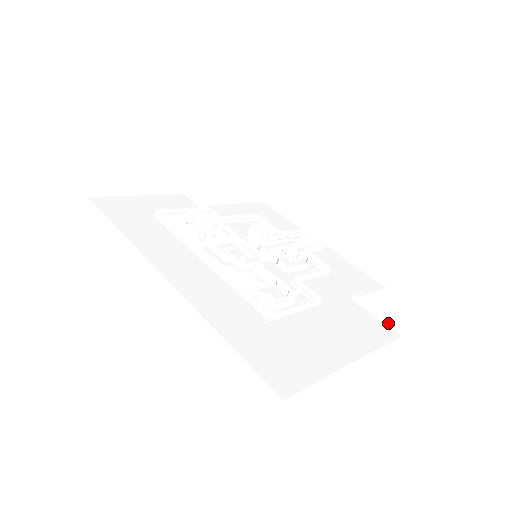
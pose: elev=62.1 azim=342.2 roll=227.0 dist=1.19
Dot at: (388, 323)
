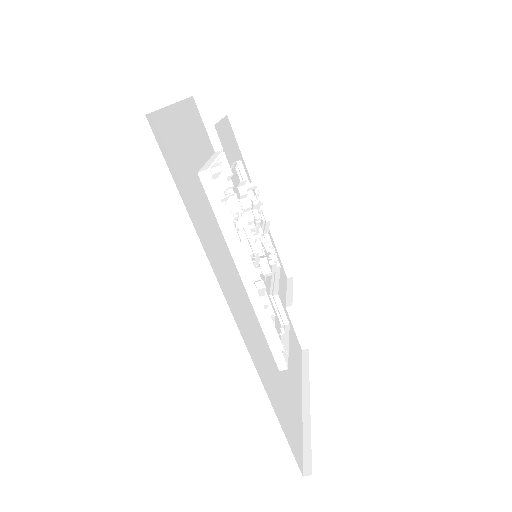
Dot at: (300, 338)
